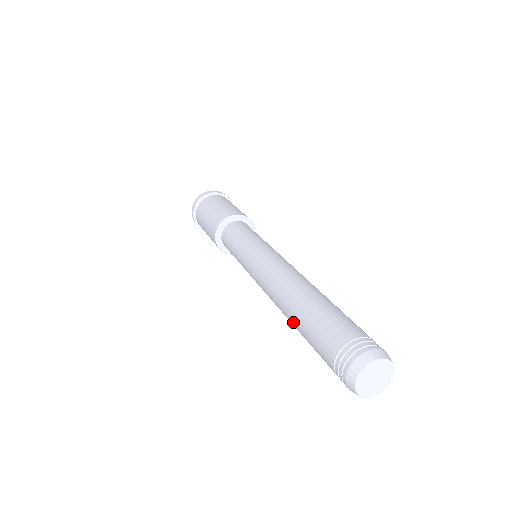
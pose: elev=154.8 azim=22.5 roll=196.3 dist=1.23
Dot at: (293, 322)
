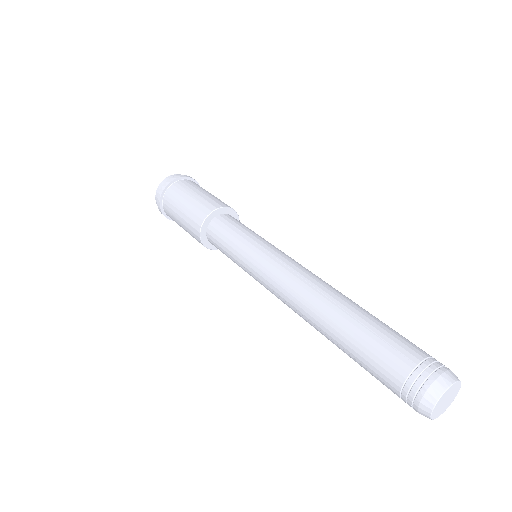
Dot at: (333, 337)
